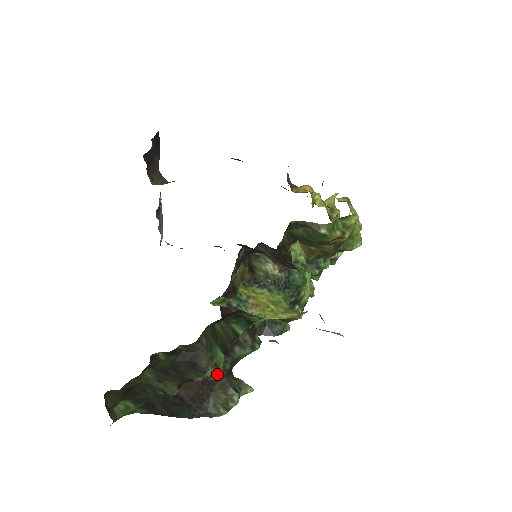
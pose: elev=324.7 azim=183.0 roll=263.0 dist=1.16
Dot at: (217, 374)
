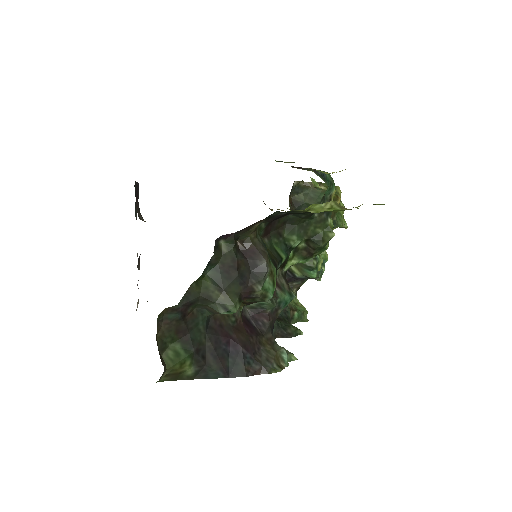
Dot at: (273, 290)
